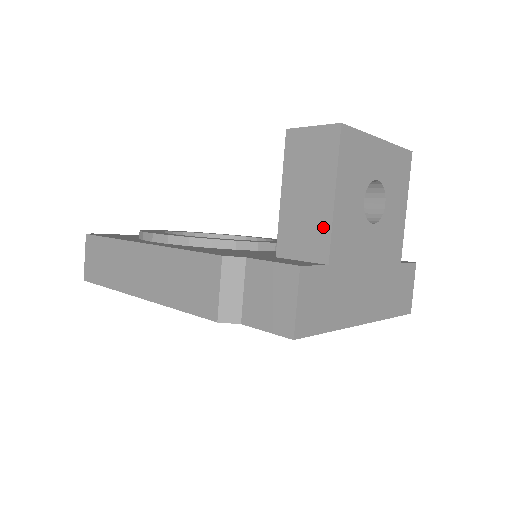
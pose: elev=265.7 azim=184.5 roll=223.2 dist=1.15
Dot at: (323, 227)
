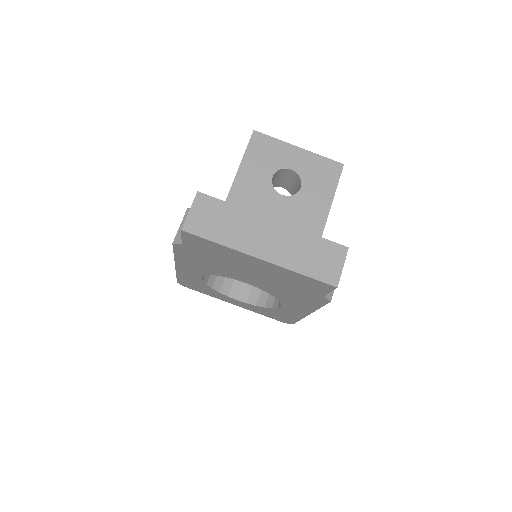
Dot at: occluded
